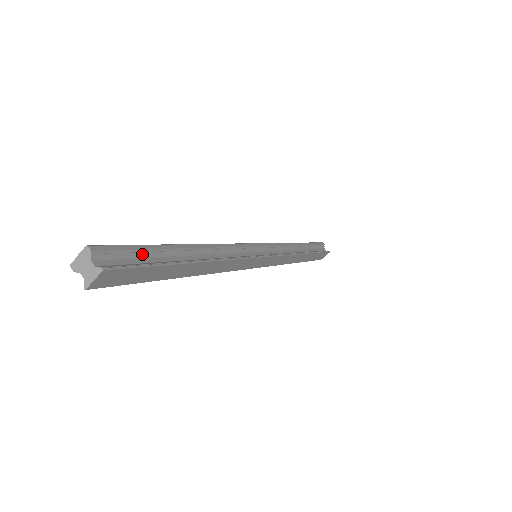
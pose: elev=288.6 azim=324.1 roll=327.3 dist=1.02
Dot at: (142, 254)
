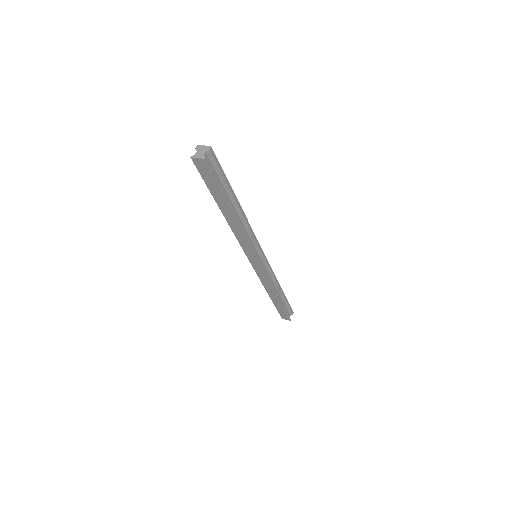
Dot at: (221, 177)
